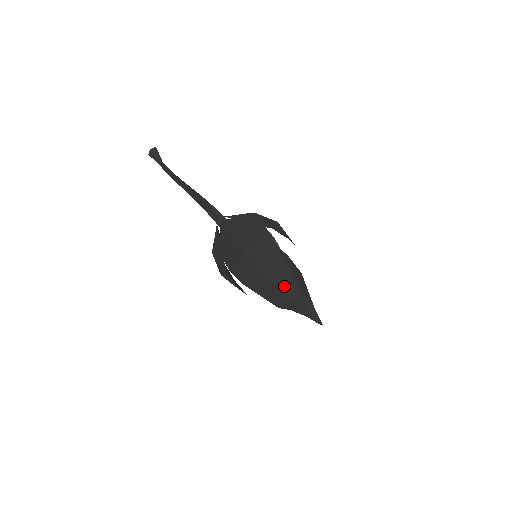
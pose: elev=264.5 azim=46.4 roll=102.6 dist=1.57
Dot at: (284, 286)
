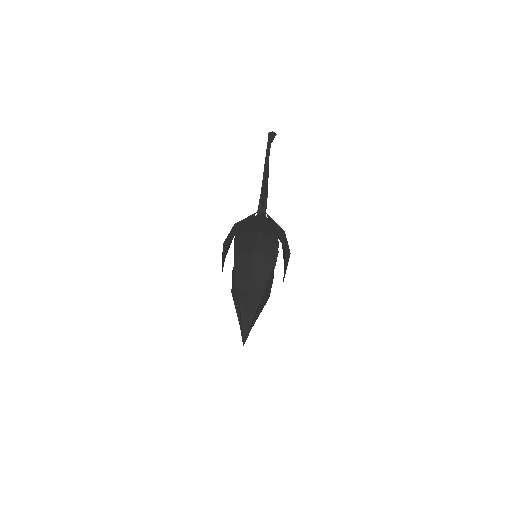
Dot at: (256, 280)
